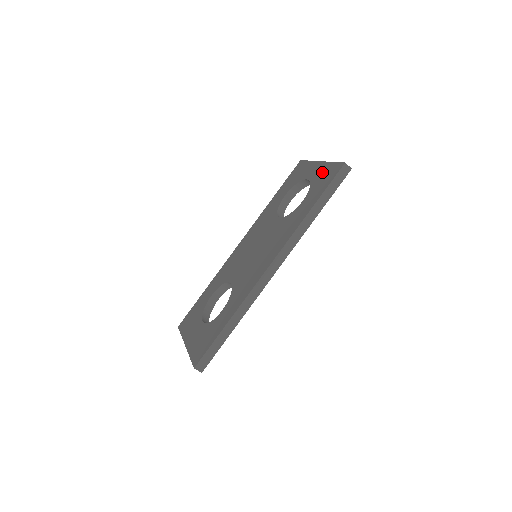
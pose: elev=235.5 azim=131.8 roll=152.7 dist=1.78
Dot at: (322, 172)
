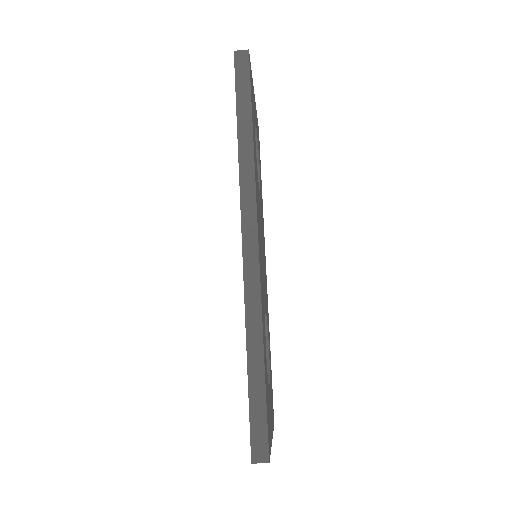
Dot at: occluded
